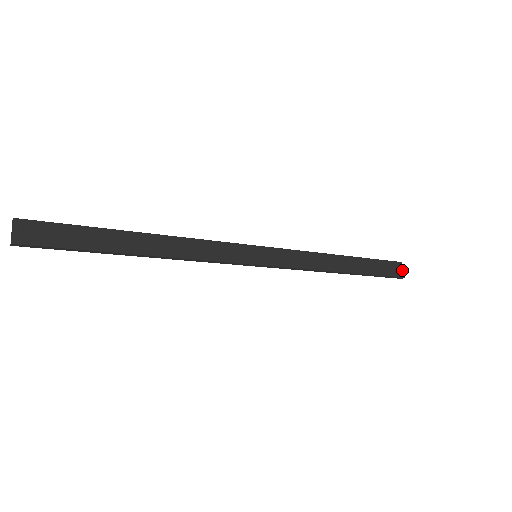
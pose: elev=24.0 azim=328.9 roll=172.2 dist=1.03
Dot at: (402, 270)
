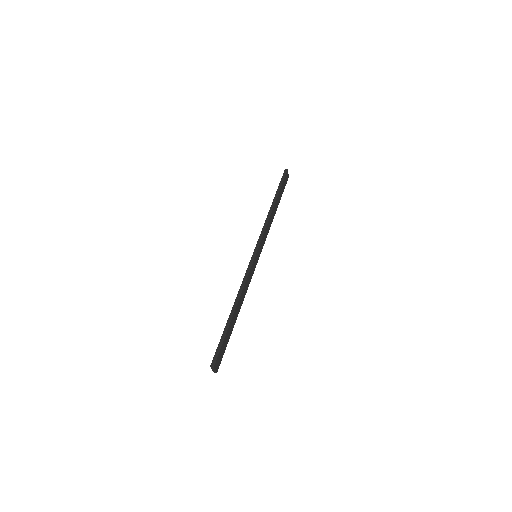
Dot at: (288, 174)
